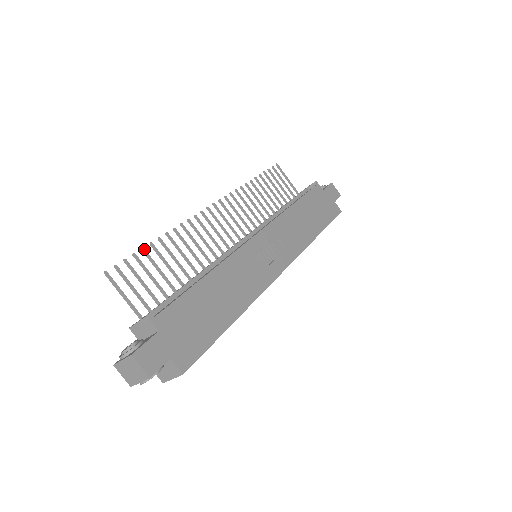
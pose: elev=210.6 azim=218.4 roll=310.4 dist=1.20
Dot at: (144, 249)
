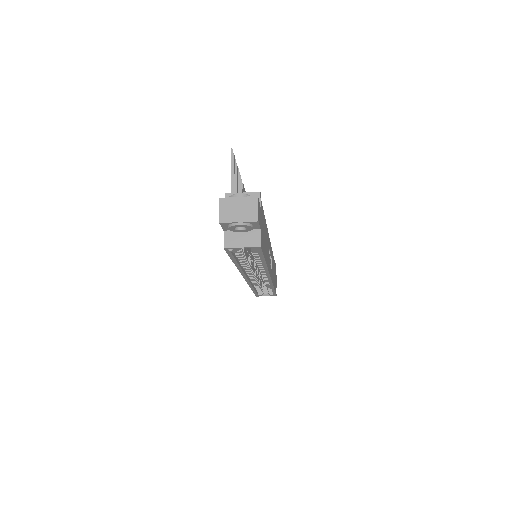
Dot at: occluded
